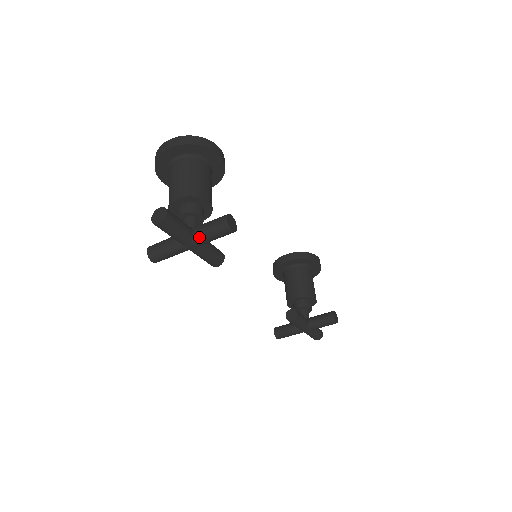
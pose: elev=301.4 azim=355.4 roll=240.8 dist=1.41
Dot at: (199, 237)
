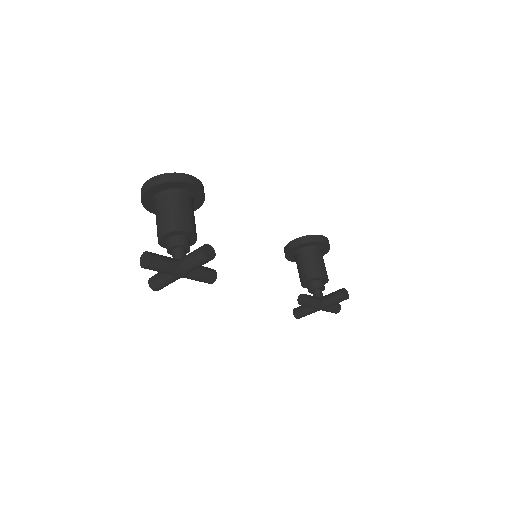
Dot at: (185, 268)
